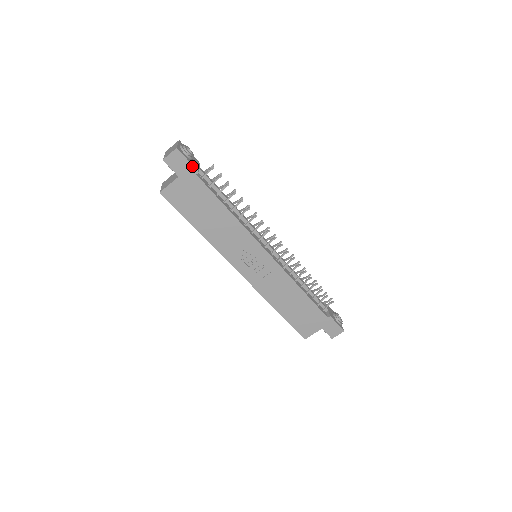
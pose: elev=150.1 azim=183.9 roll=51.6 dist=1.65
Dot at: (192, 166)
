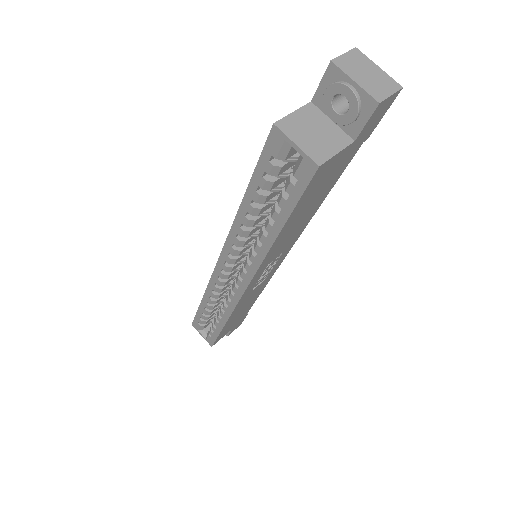
Dot at: (375, 126)
